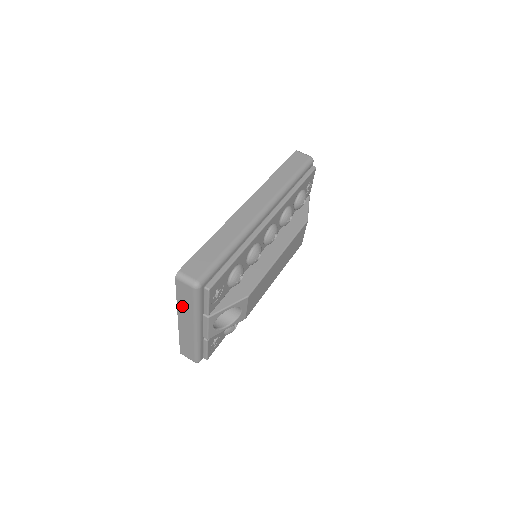
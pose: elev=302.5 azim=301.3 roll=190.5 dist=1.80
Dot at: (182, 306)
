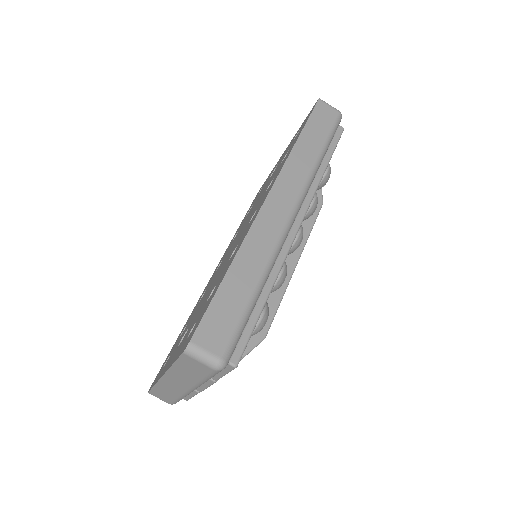
Dot at: (179, 372)
